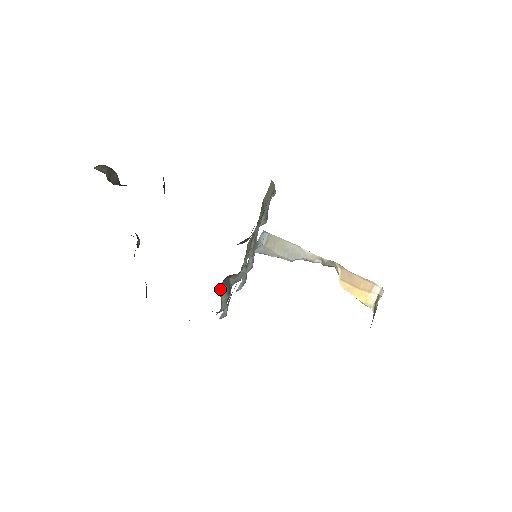
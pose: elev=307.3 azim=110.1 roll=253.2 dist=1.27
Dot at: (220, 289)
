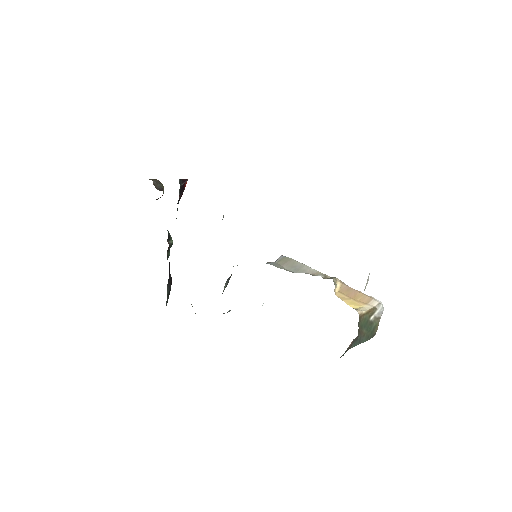
Dot at: occluded
